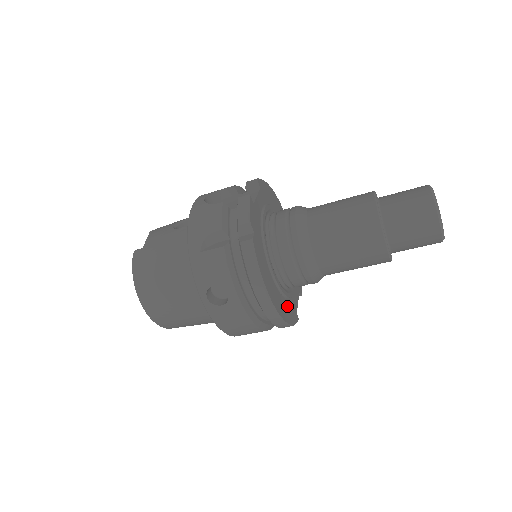
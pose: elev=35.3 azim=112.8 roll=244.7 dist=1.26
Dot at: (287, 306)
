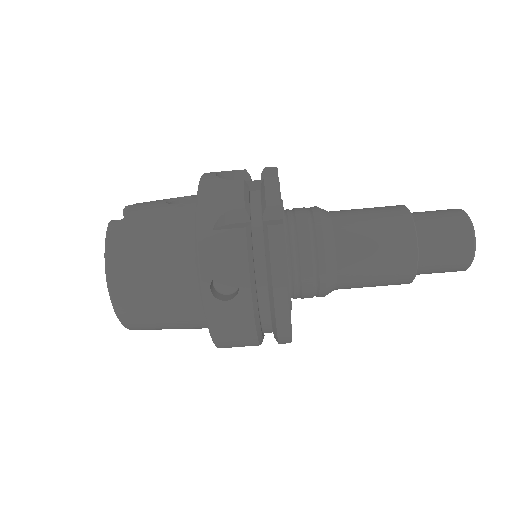
Dot at: occluded
